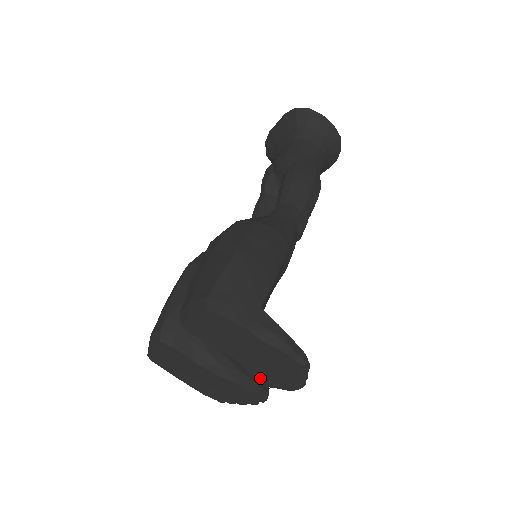
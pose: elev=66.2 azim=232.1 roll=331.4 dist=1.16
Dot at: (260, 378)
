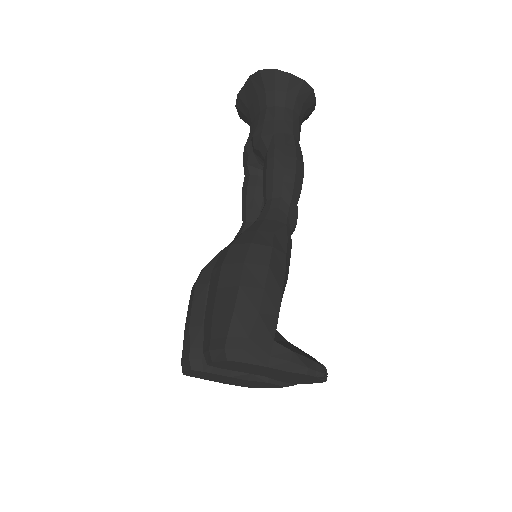
Dot at: (286, 381)
